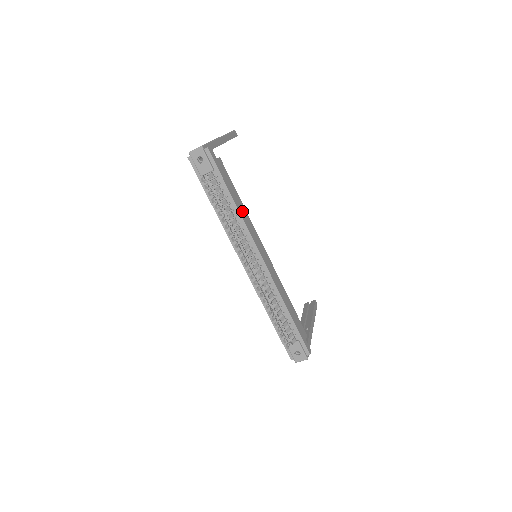
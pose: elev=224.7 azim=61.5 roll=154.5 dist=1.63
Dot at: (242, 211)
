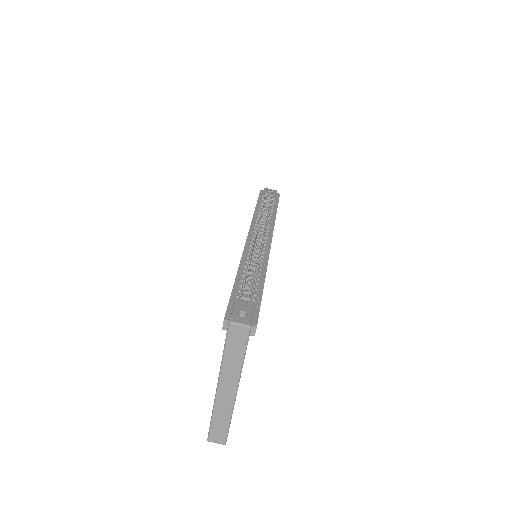
Dot at: occluded
